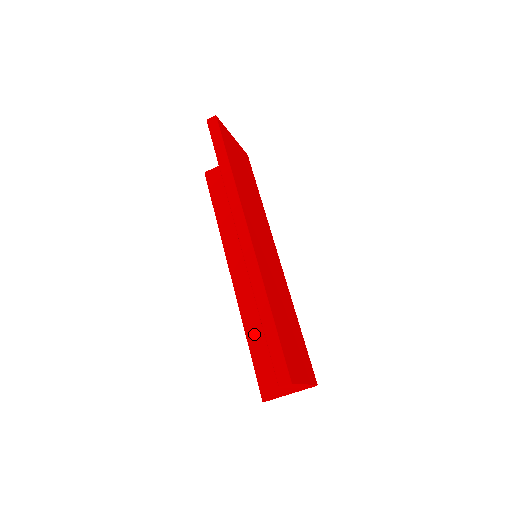
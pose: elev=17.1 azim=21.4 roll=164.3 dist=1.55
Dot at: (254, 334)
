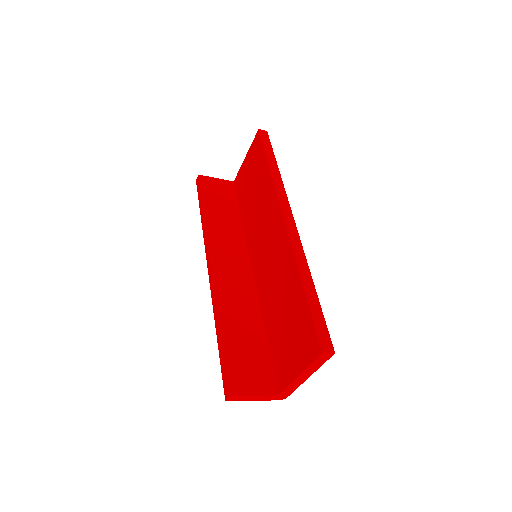
Dot at: (230, 327)
